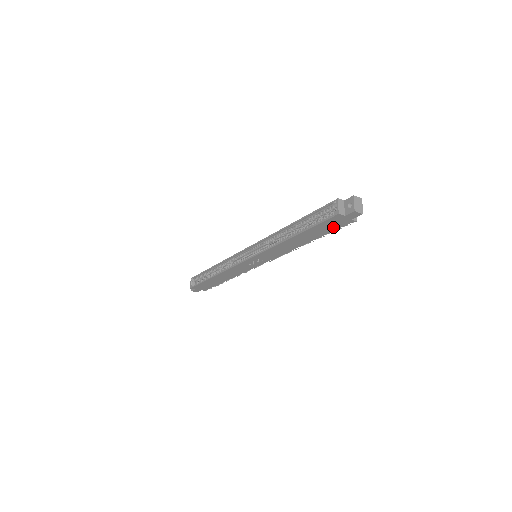
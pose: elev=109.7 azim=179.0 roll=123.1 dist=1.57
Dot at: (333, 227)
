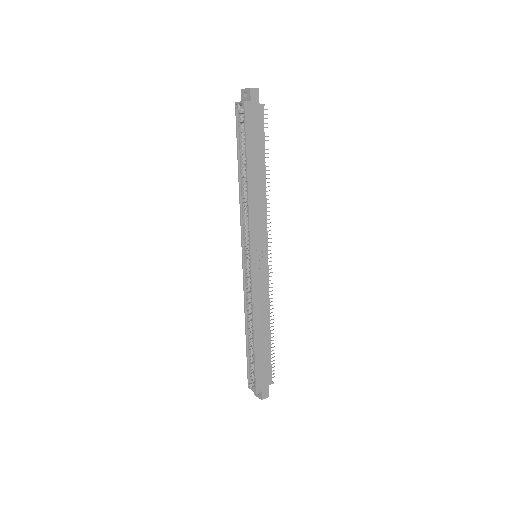
Dot at: (259, 129)
